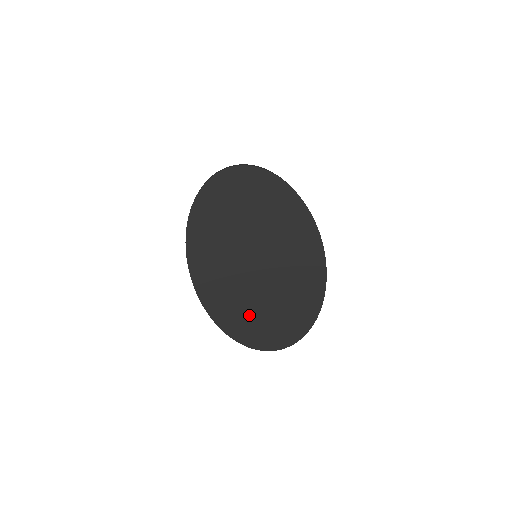
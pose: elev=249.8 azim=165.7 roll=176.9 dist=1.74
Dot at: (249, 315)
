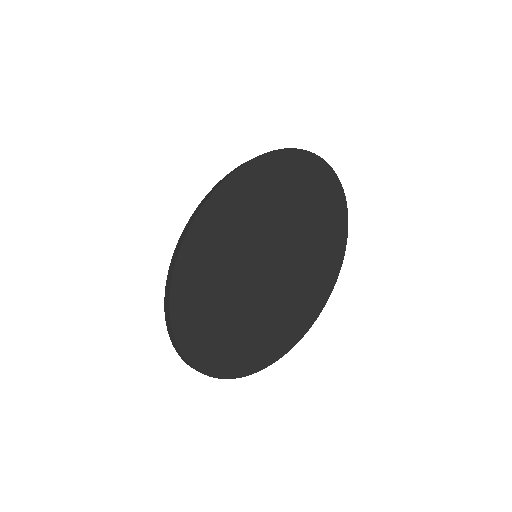
Dot at: (213, 290)
